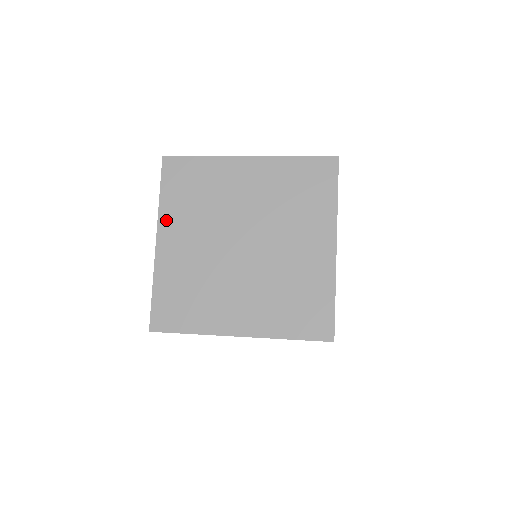
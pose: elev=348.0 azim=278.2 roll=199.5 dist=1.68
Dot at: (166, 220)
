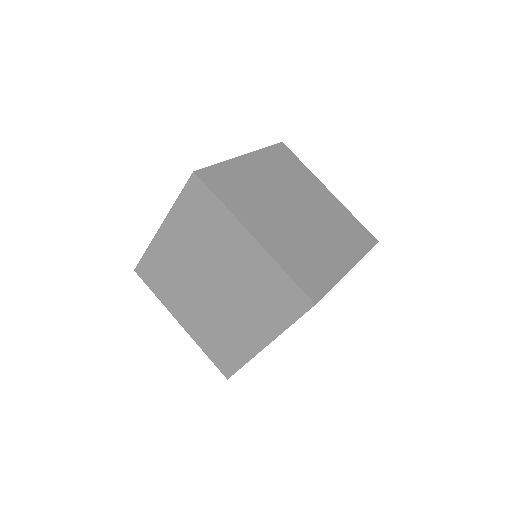
Dot at: occluded
